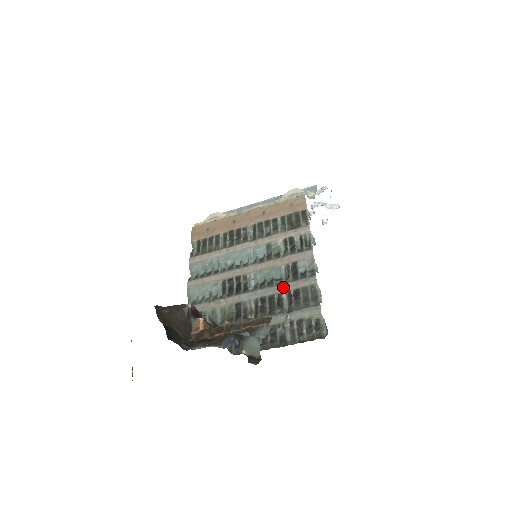
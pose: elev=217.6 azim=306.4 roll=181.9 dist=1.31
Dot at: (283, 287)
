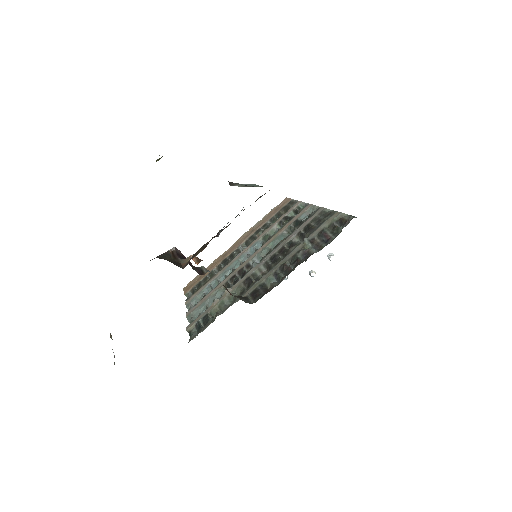
Dot at: (290, 236)
